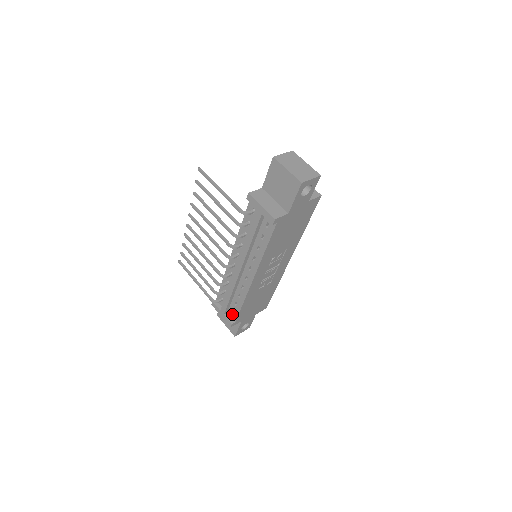
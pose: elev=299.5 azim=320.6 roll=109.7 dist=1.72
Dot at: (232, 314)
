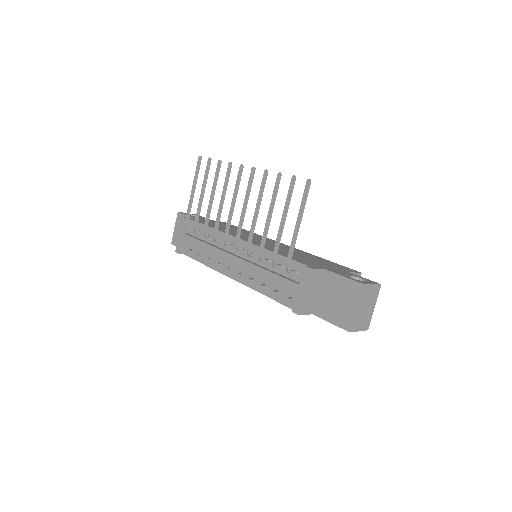
Dot at: (188, 248)
